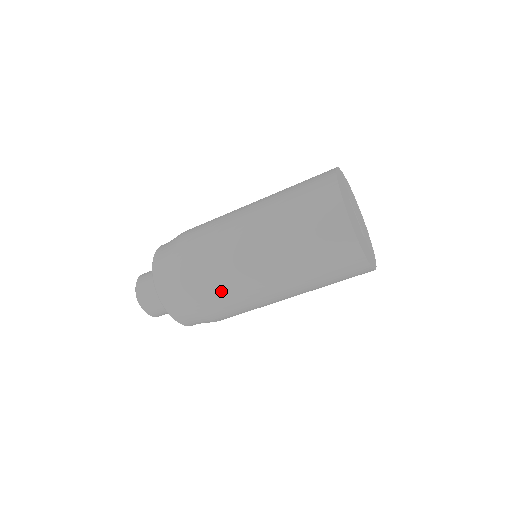
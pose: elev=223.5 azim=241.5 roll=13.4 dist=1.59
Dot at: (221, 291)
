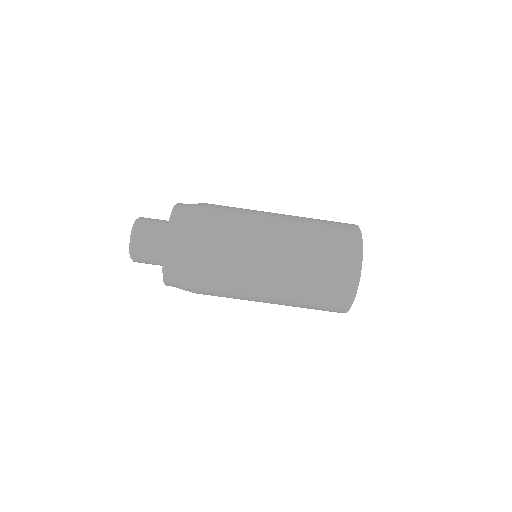
Dot at: (231, 251)
